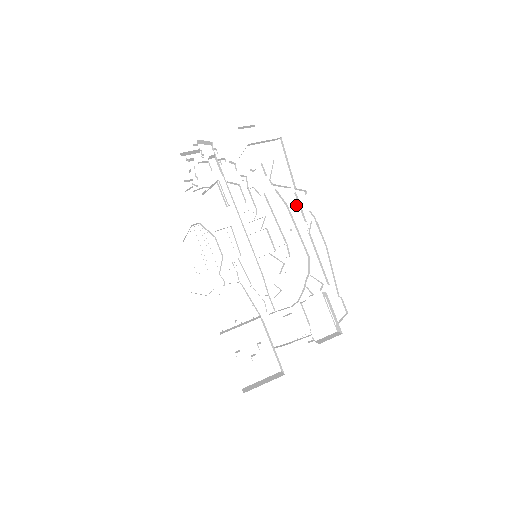
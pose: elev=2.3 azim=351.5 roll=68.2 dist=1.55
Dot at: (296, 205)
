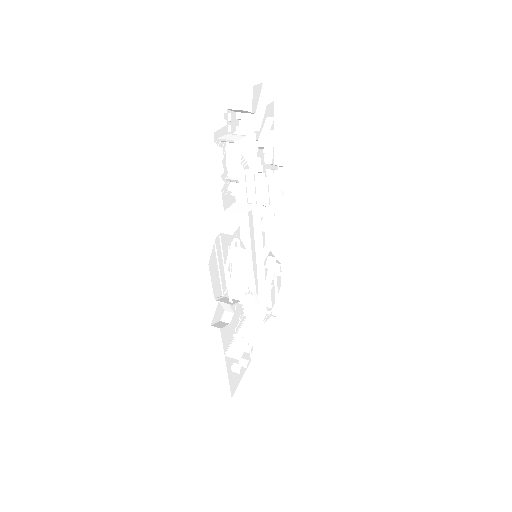
Dot at: occluded
